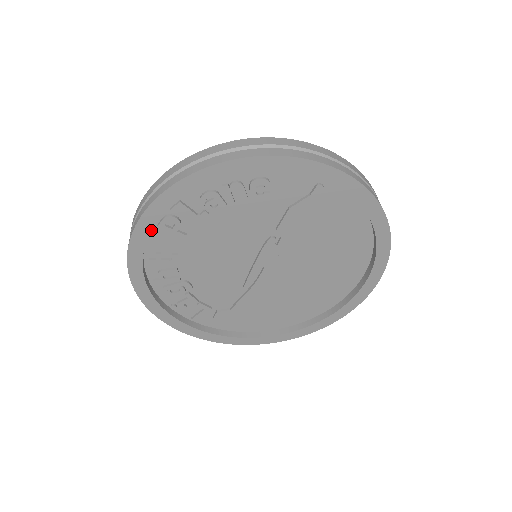
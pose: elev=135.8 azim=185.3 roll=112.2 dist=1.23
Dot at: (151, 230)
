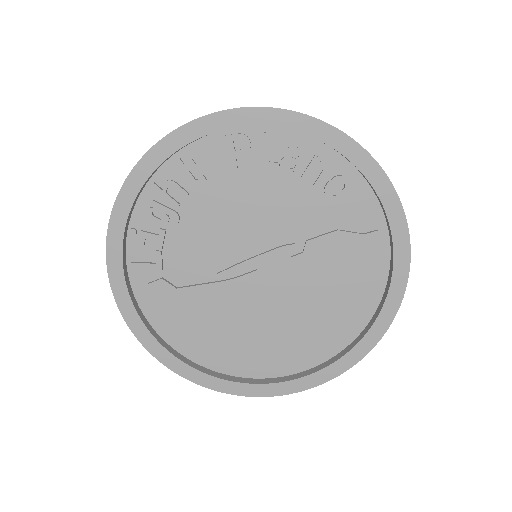
Dot at: (216, 134)
